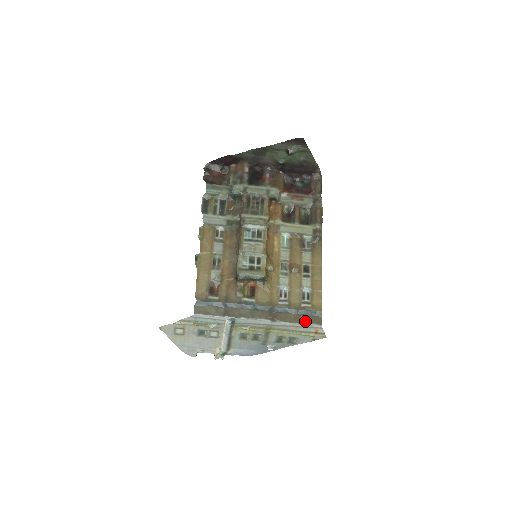
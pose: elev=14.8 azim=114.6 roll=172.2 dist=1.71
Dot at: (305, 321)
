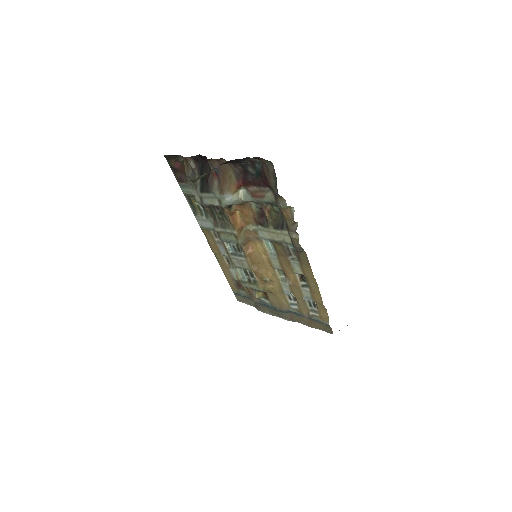
Dot at: (317, 328)
